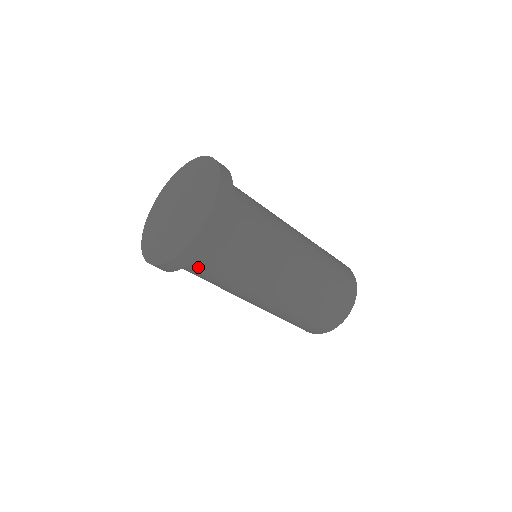
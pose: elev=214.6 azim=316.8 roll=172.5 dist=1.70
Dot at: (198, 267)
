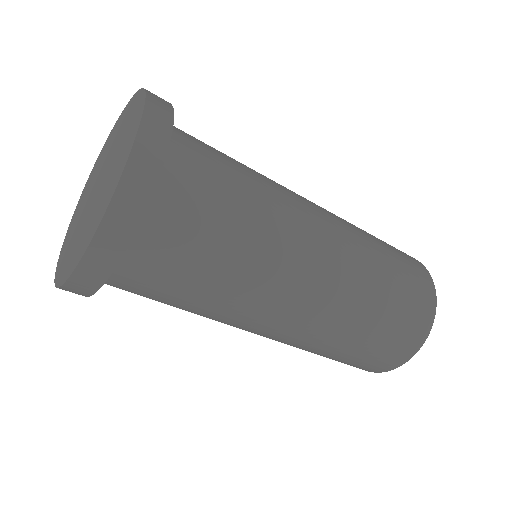
Dot at: occluded
